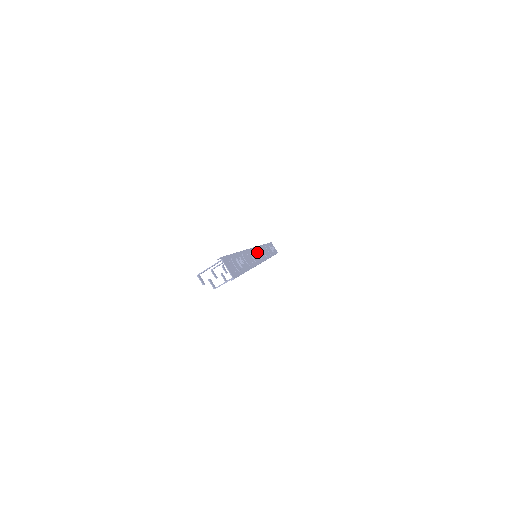
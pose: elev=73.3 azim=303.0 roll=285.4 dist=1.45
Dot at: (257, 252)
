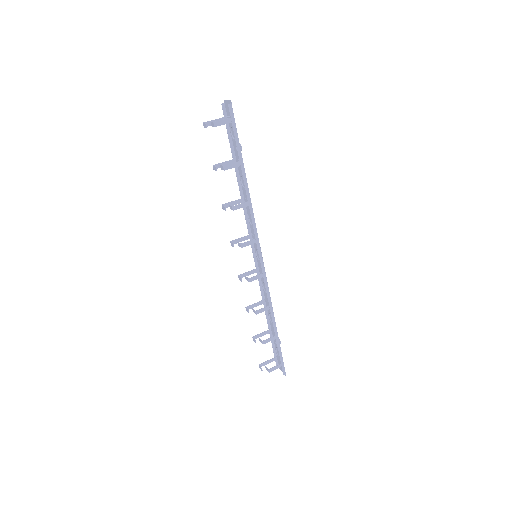
Dot at: (257, 249)
